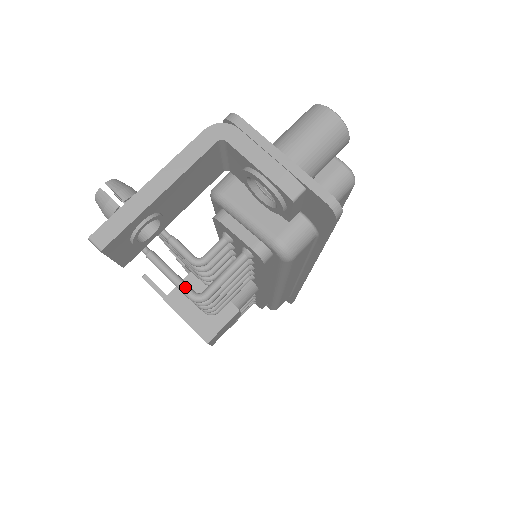
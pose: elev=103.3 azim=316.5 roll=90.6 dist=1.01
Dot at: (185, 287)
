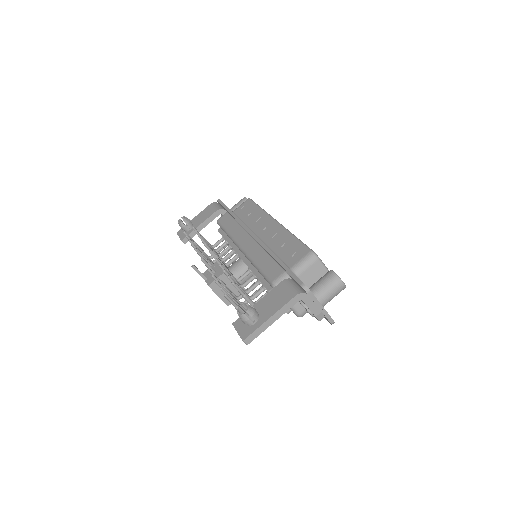
Dot at: occluded
